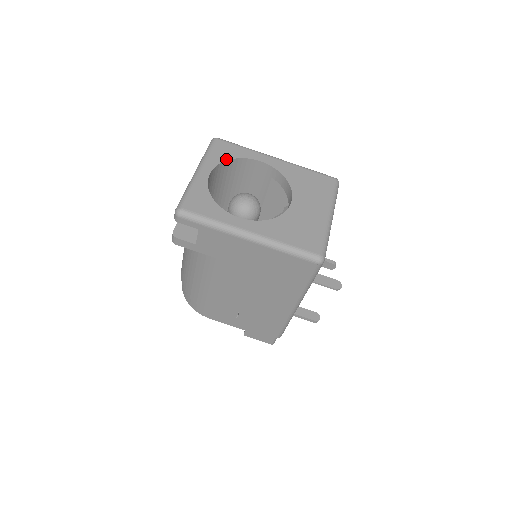
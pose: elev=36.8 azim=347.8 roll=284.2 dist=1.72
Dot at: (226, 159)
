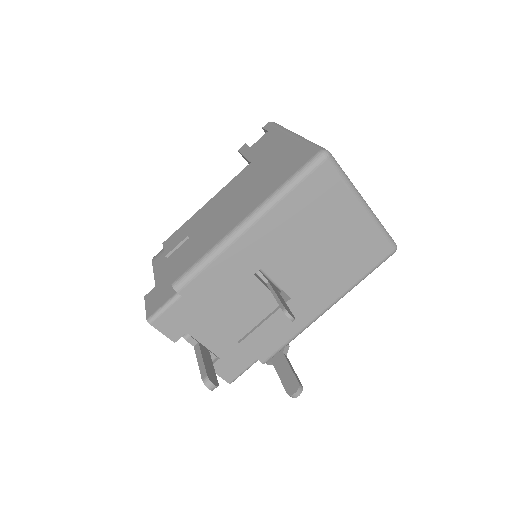
Dot at: occluded
